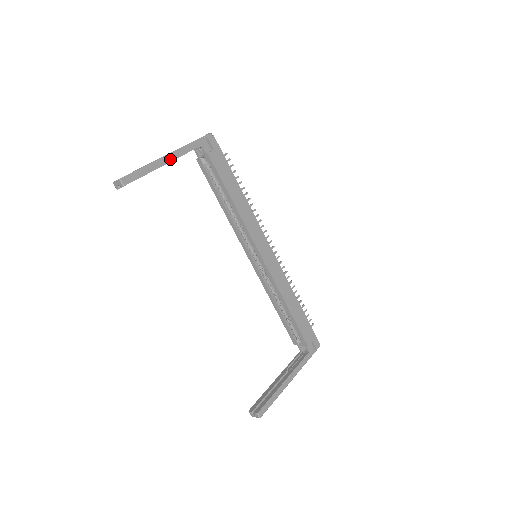
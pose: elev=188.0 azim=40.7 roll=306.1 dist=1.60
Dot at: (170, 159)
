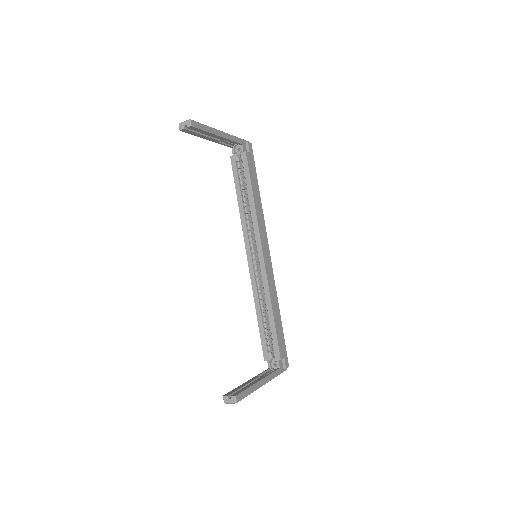
Dot at: (222, 135)
